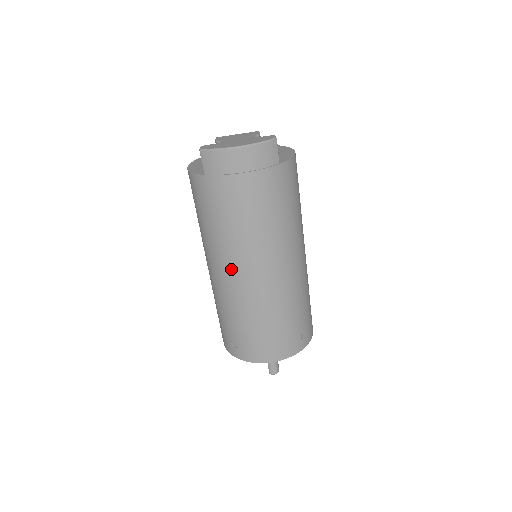
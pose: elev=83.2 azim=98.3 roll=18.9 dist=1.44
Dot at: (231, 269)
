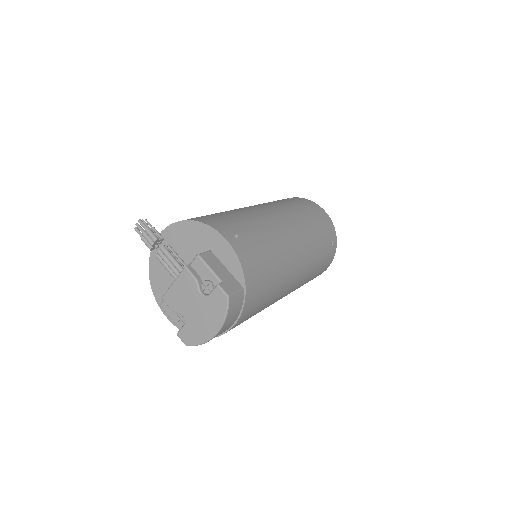
Dot at: occluded
